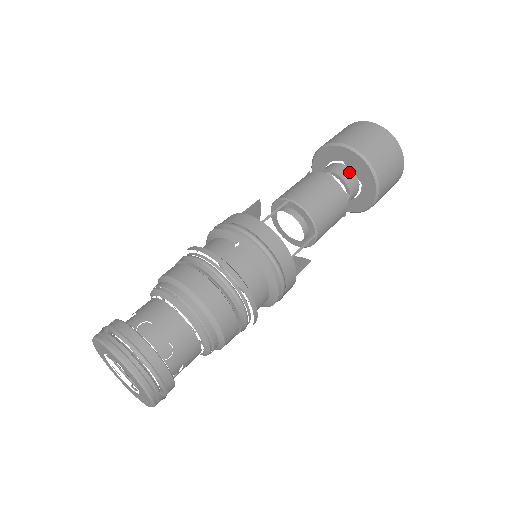
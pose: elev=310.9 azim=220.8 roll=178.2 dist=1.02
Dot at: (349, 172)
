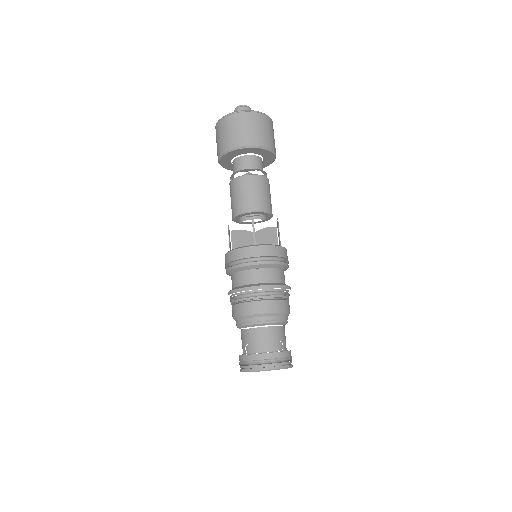
Dot at: (253, 158)
